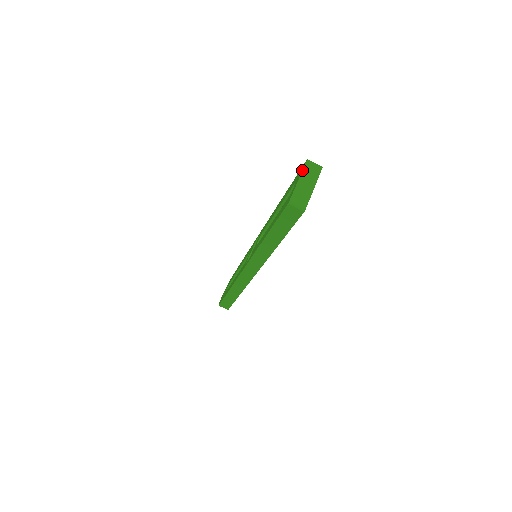
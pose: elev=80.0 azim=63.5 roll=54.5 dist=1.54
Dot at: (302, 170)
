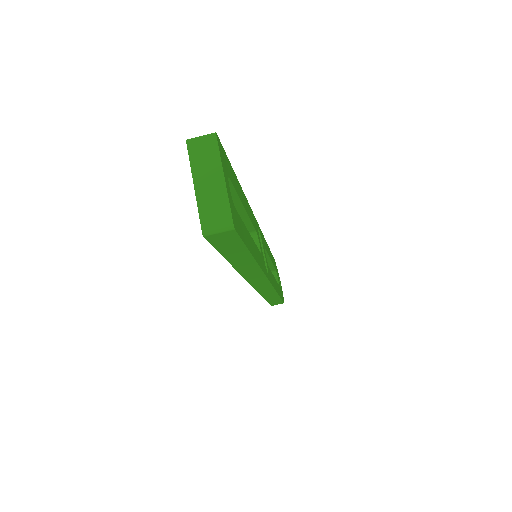
Dot at: occluded
